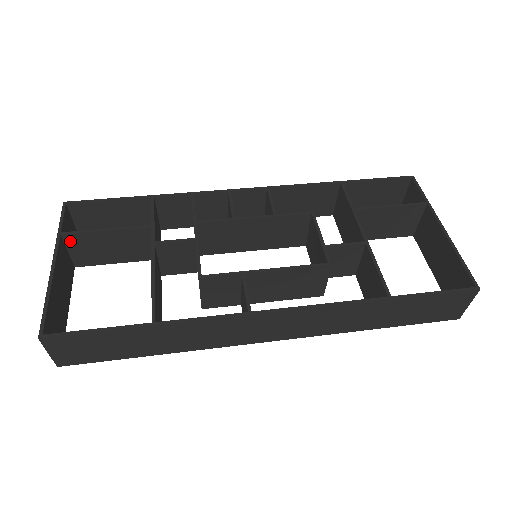
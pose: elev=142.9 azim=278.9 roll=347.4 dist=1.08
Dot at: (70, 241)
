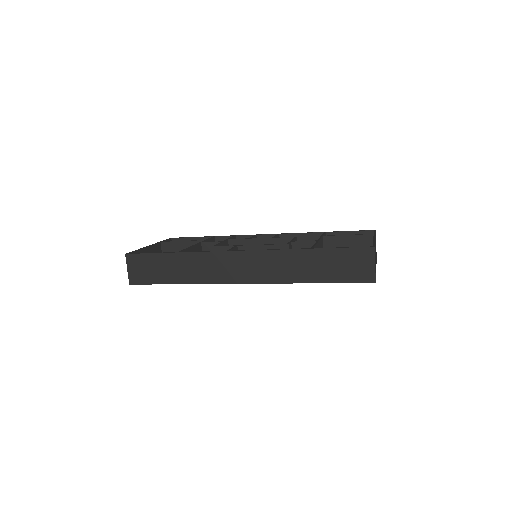
Dot at: (164, 247)
